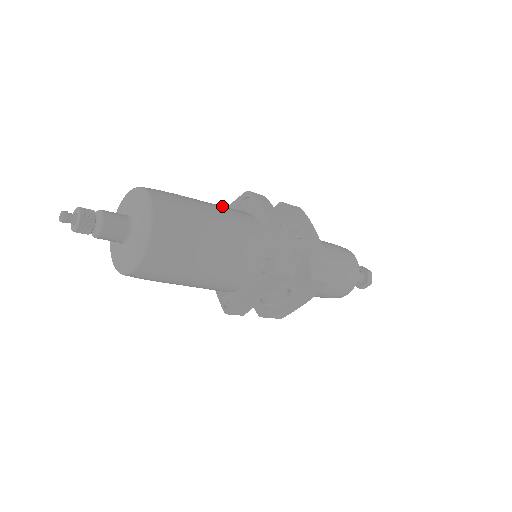
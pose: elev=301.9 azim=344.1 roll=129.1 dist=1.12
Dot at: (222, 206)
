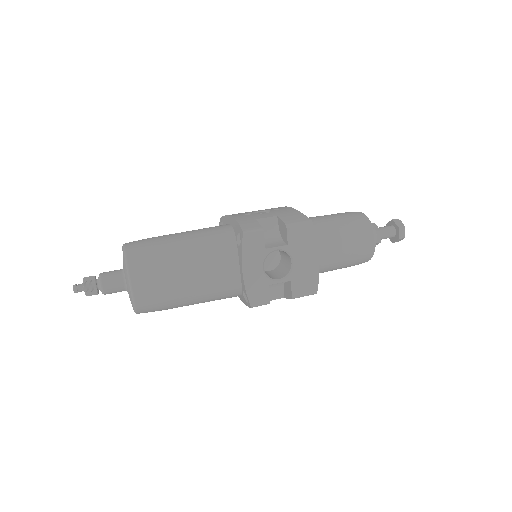
Dot at: occluded
